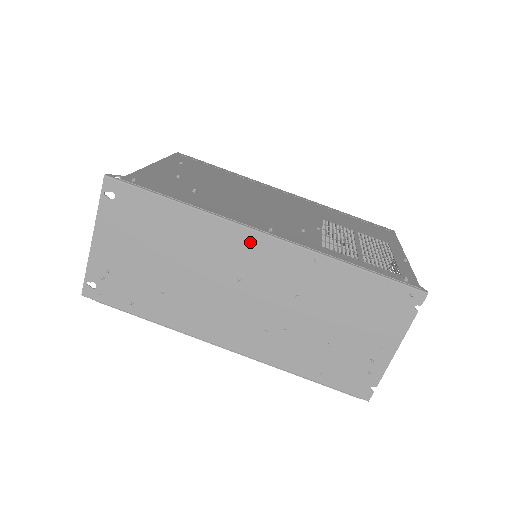
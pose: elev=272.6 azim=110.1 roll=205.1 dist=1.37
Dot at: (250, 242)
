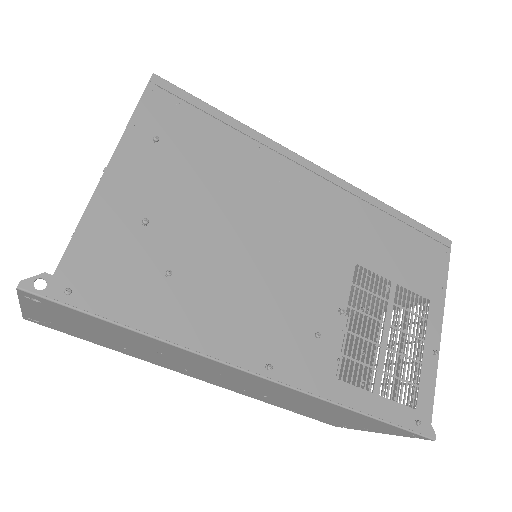
Dot at: (239, 373)
